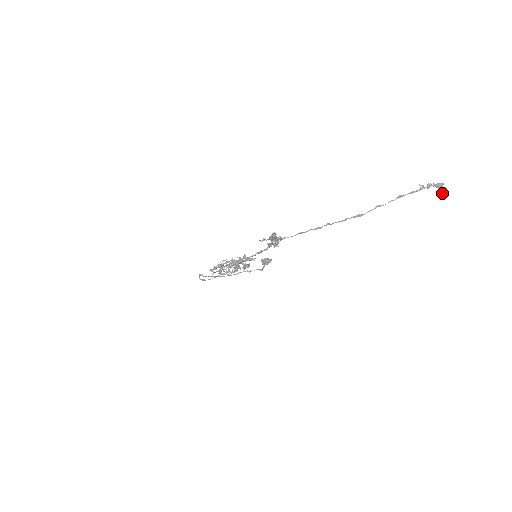
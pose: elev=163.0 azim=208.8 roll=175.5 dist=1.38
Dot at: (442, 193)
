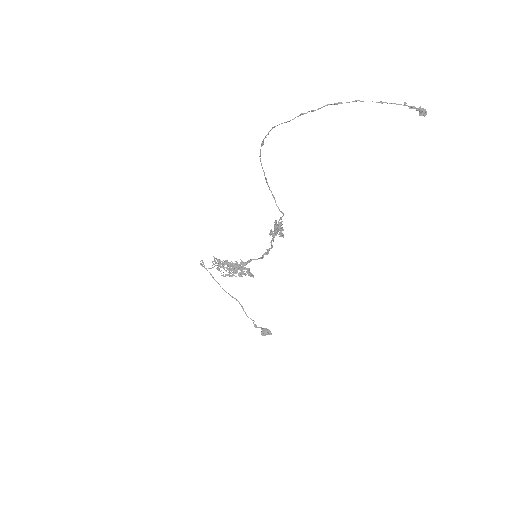
Dot at: (421, 111)
